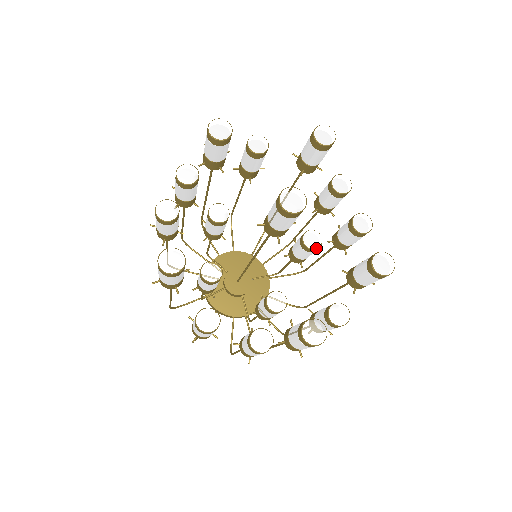
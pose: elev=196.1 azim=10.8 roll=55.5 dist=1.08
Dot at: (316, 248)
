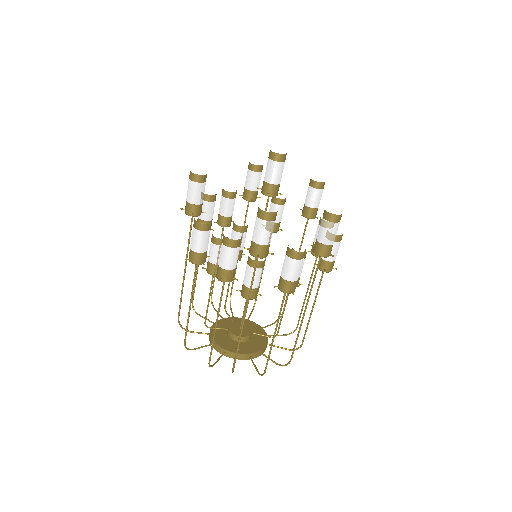
Dot at: occluded
